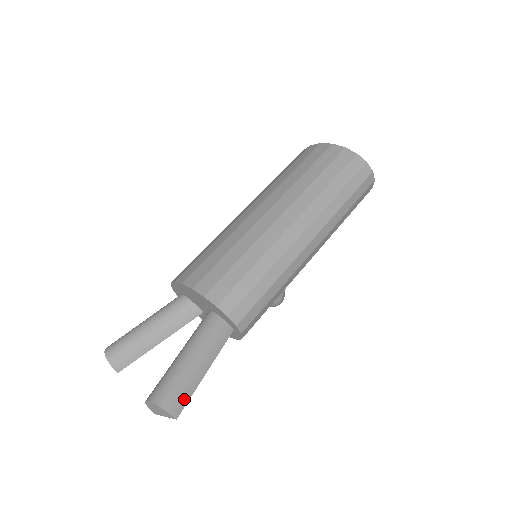
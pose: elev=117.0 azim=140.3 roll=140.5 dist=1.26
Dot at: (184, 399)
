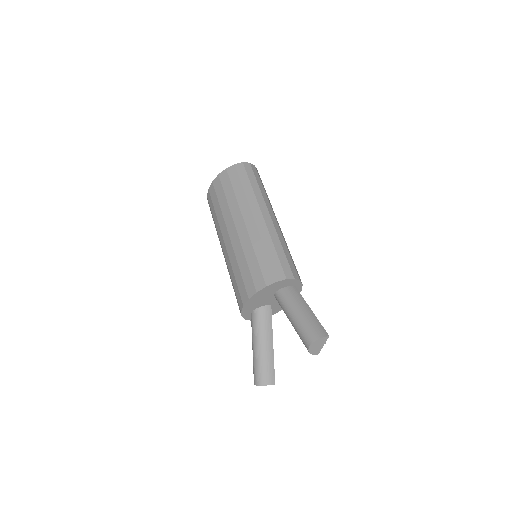
Dot at: (320, 327)
